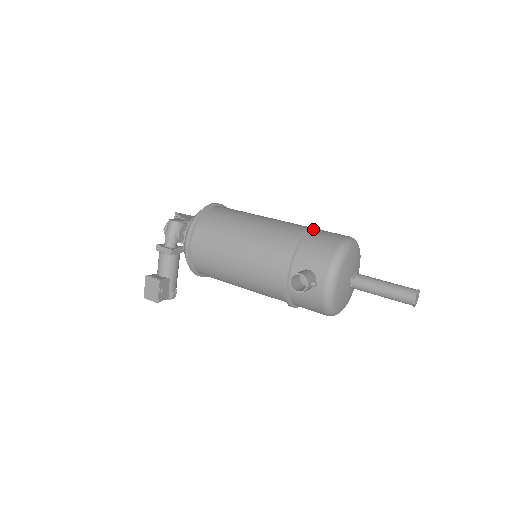
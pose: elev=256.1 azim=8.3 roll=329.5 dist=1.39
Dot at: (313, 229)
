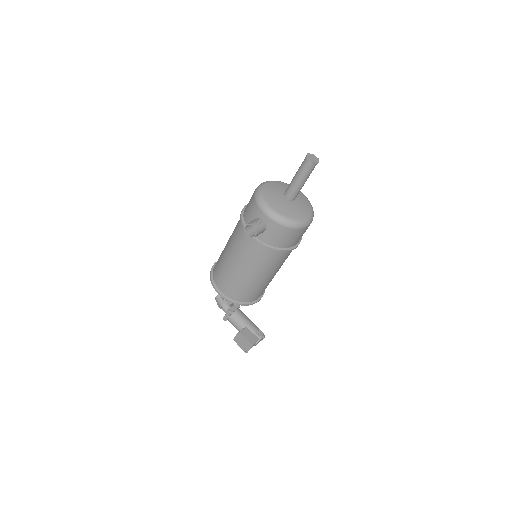
Dot at: occluded
